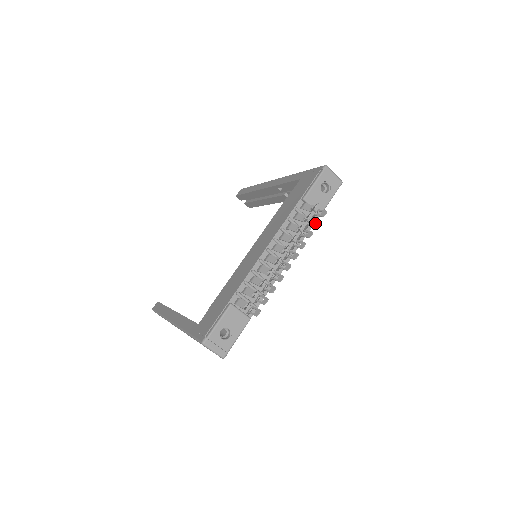
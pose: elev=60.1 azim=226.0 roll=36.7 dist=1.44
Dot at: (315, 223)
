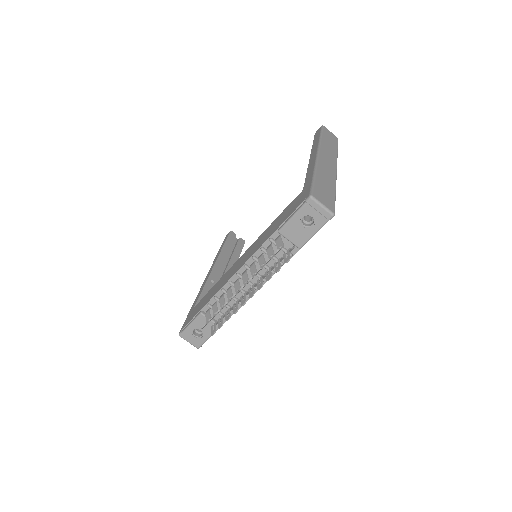
Dot at: (277, 267)
